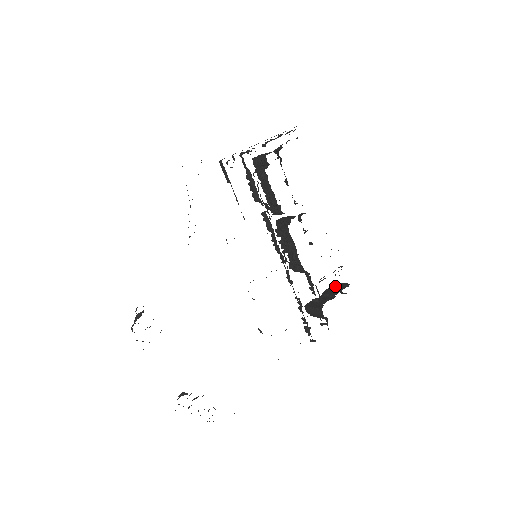
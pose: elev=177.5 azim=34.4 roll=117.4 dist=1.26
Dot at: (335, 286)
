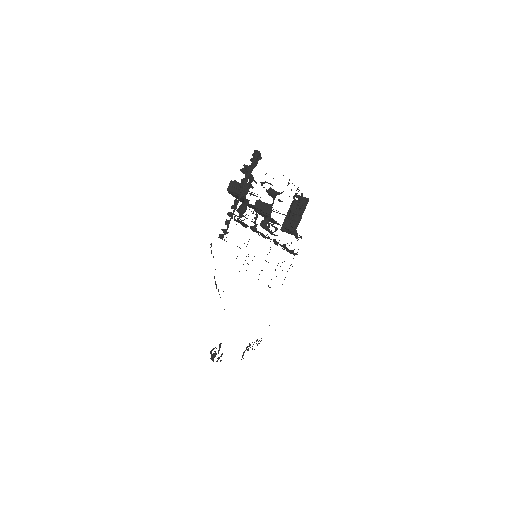
Dot at: (300, 210)
